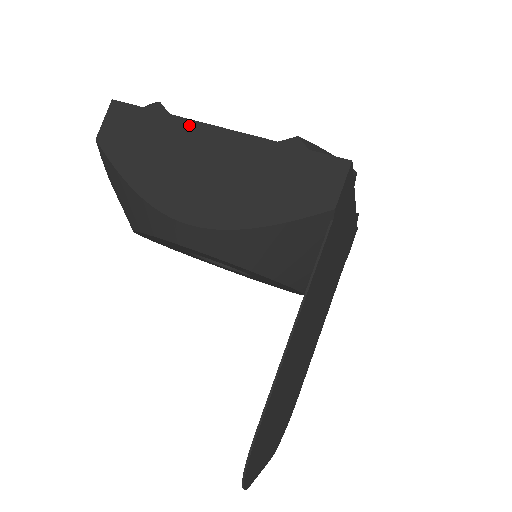
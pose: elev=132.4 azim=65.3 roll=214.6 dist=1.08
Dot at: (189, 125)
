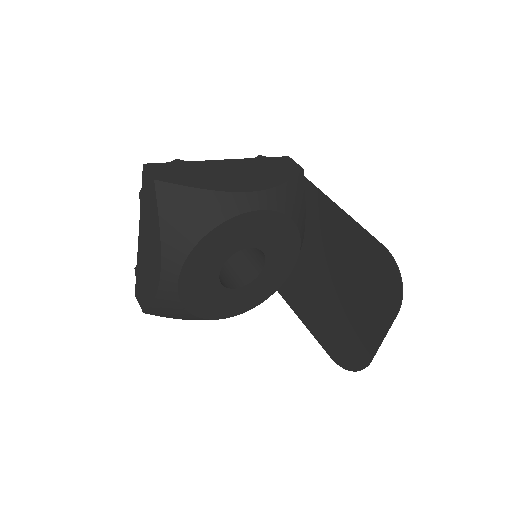
Dot at: (205, 162)
